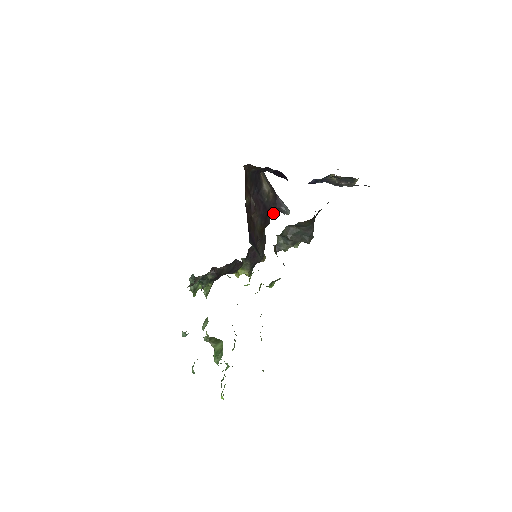
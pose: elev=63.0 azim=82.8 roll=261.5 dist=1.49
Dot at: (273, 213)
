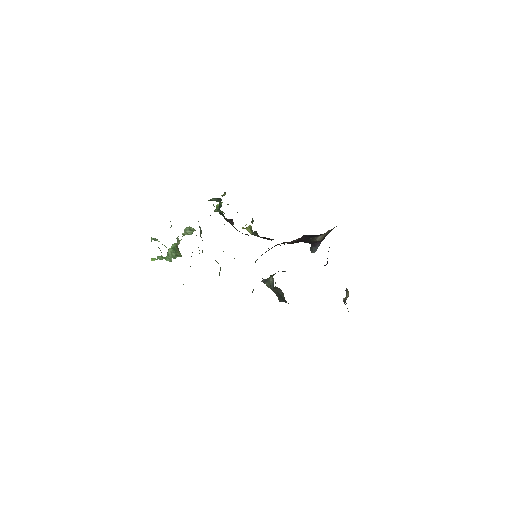
Dot at: occluded
